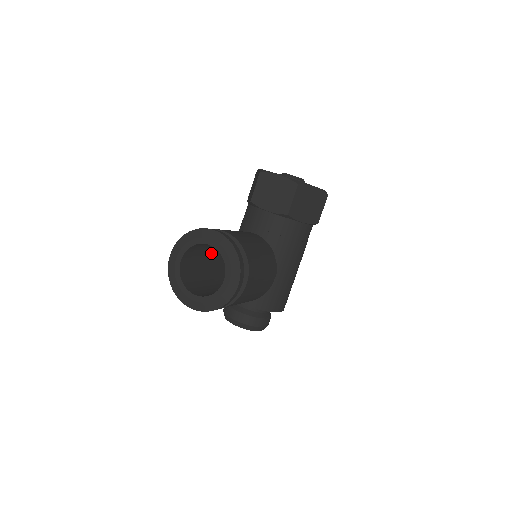
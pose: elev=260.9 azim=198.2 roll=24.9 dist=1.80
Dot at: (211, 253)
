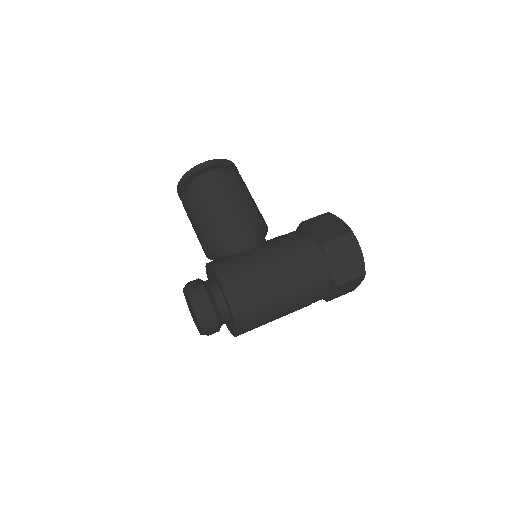
Dot at: occluded
